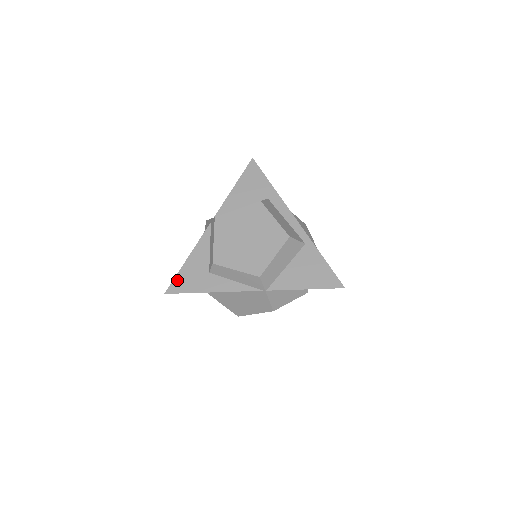
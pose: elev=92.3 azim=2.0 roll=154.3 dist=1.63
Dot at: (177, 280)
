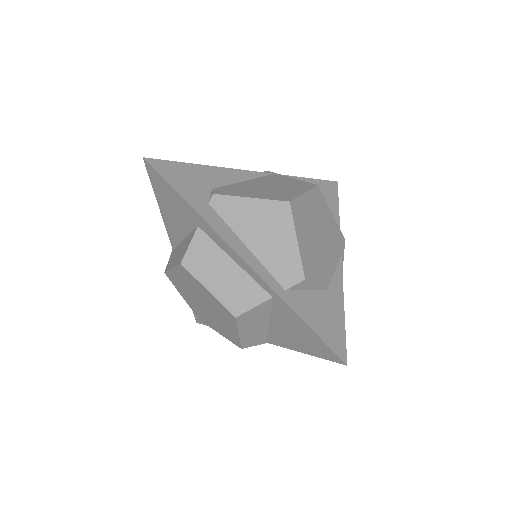
Dot at: occluded
